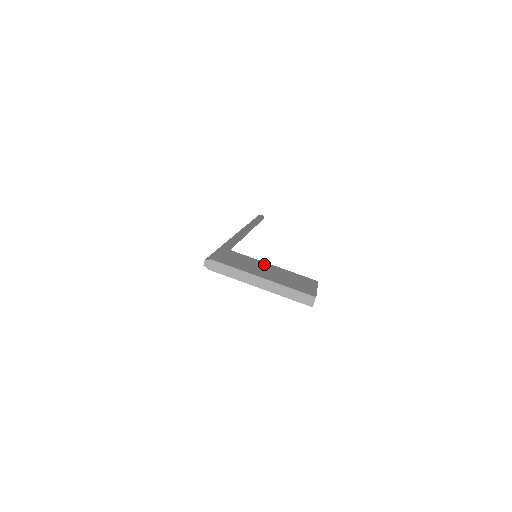
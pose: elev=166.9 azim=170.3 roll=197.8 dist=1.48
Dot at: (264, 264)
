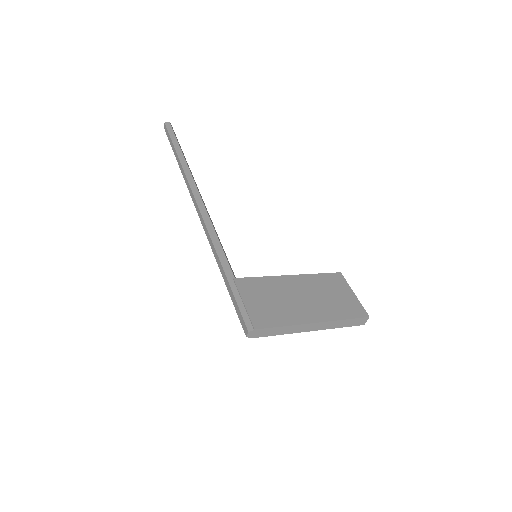
Dot at: (288, 282)
